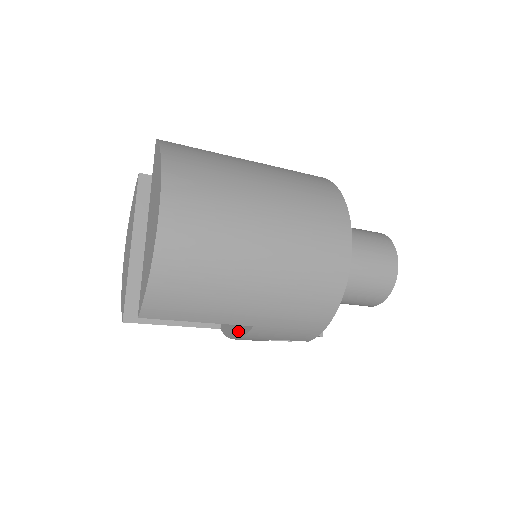
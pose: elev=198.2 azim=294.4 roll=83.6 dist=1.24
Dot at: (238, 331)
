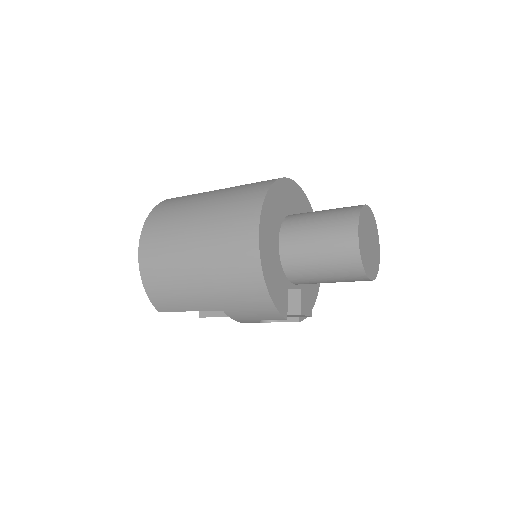
Dot at: occluded
